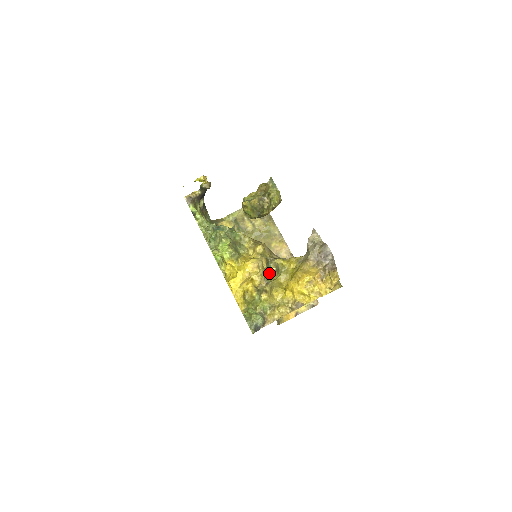
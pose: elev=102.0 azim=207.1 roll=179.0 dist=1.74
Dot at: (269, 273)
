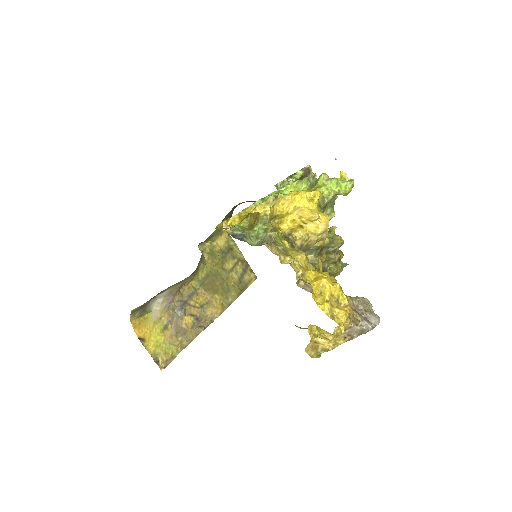
Dot at: occluded
